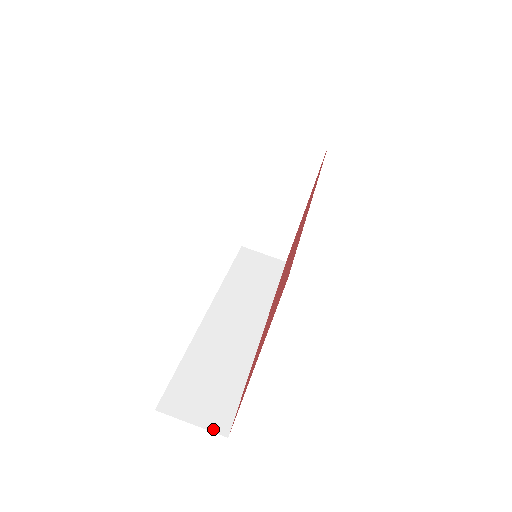
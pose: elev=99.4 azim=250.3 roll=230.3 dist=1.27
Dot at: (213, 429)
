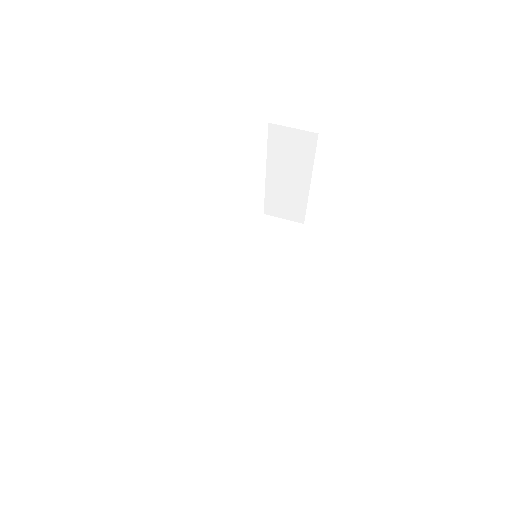
Dot at: (232, 395)
